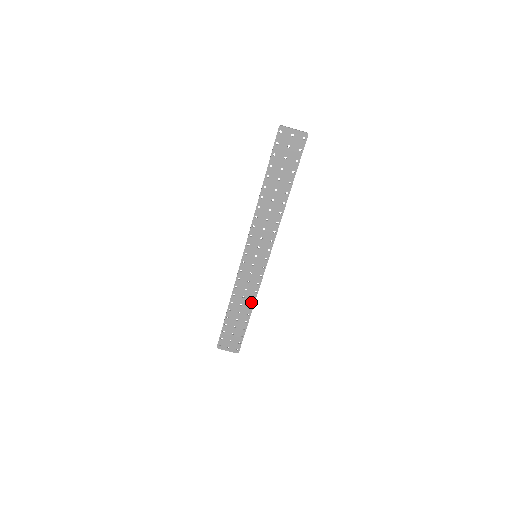
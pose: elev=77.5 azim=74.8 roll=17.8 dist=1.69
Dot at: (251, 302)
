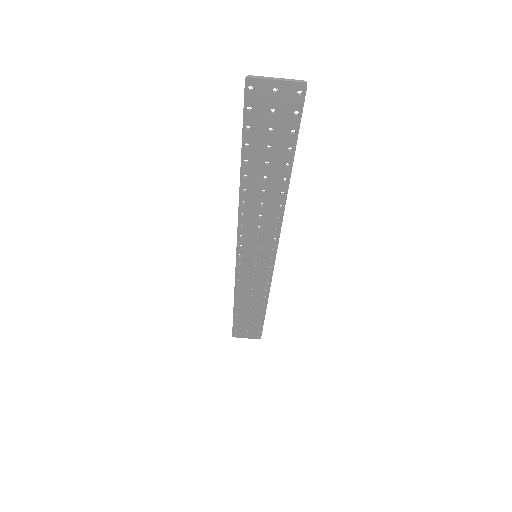
Dot at: (263, 299)
